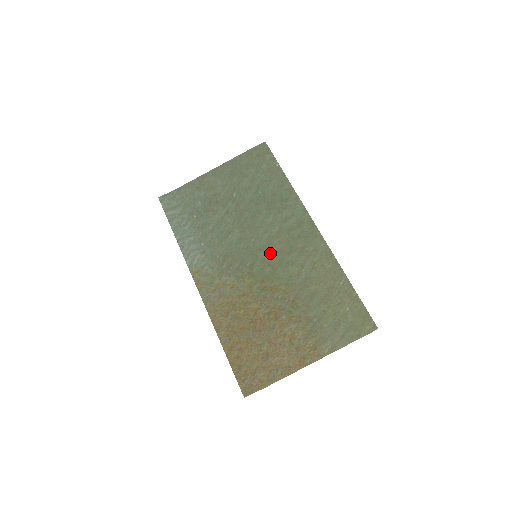
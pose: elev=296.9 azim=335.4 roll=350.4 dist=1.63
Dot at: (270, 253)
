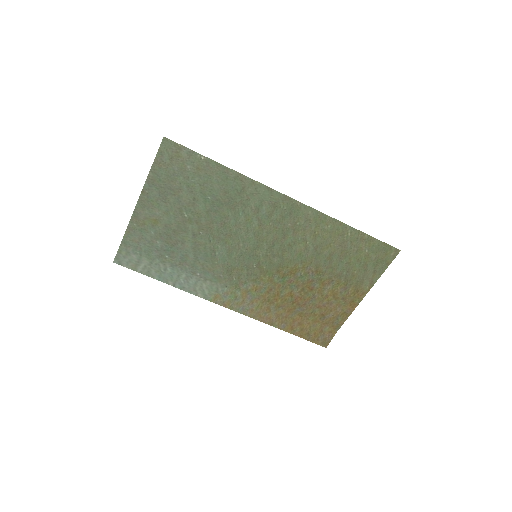
Dot at: (267, 247)
